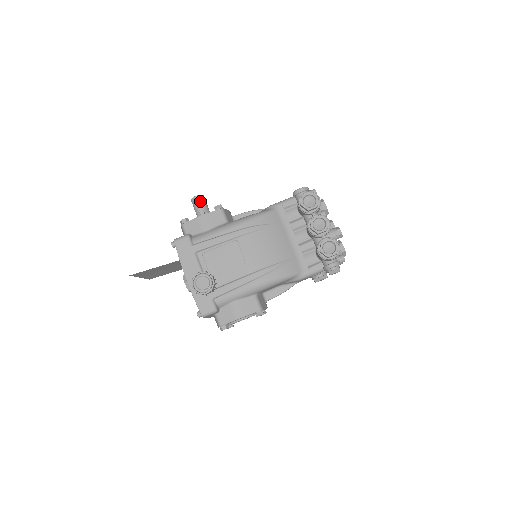
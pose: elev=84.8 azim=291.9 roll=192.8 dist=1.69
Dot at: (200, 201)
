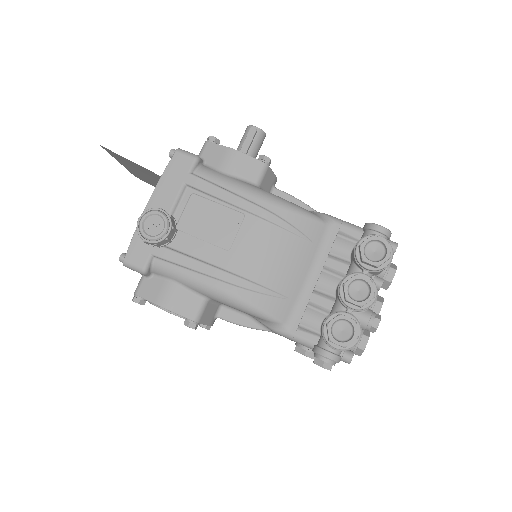
Dot at: (255, 136)
